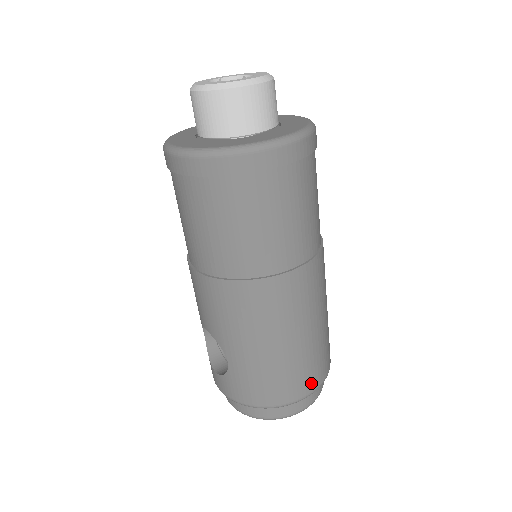
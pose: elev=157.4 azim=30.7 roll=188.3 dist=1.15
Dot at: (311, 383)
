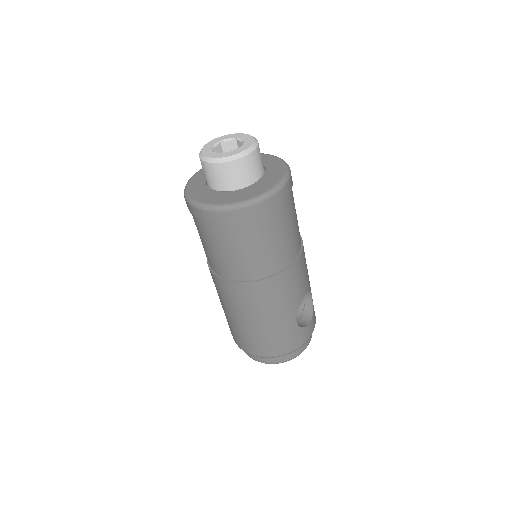
Dot at: (256, 350)
